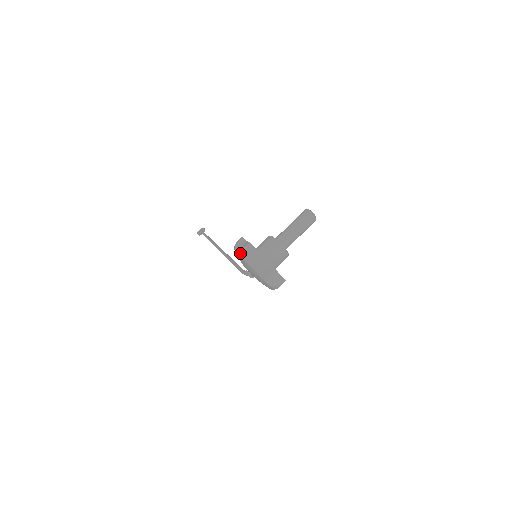
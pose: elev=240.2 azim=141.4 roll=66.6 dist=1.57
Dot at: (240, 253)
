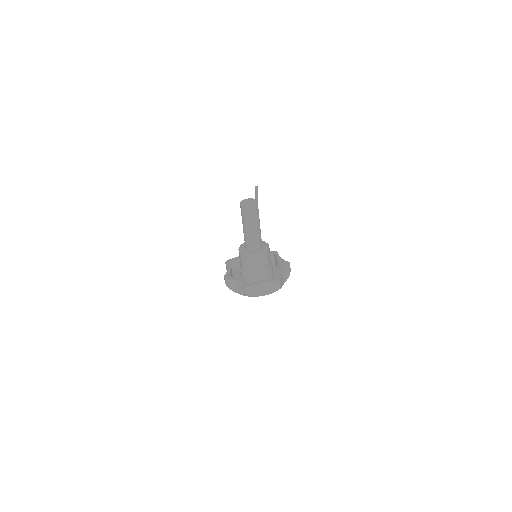
Dot at: occluded
